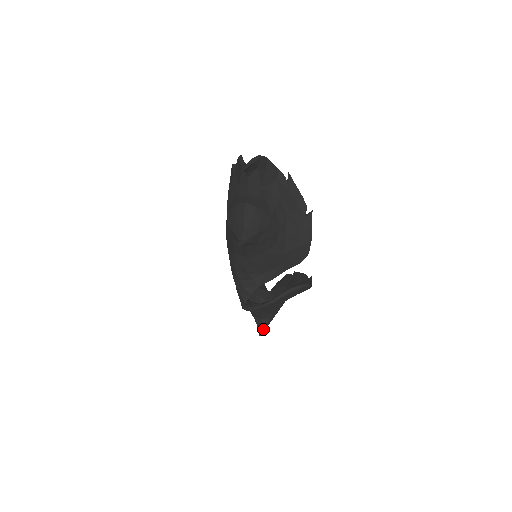
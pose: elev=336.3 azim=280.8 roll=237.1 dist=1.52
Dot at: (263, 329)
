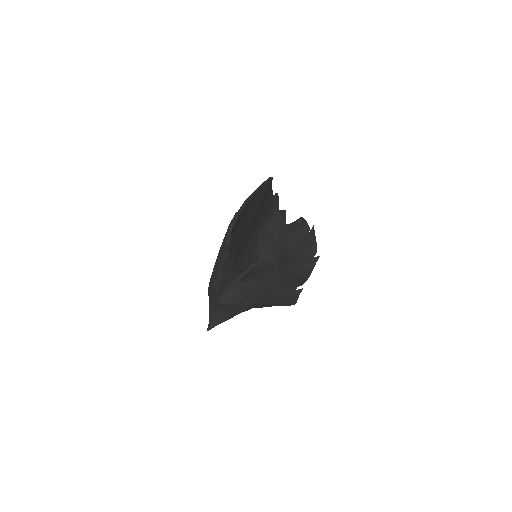
Dot at: occluded
